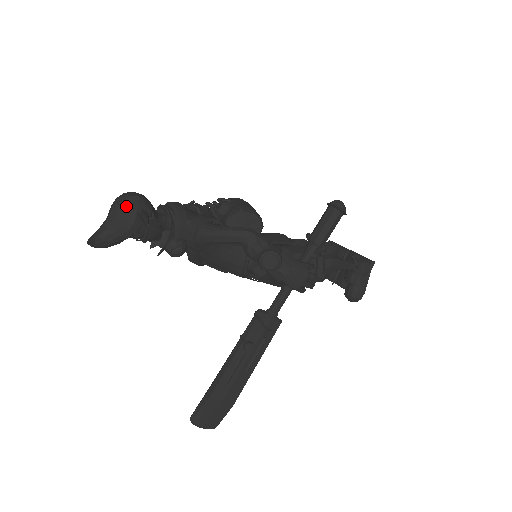
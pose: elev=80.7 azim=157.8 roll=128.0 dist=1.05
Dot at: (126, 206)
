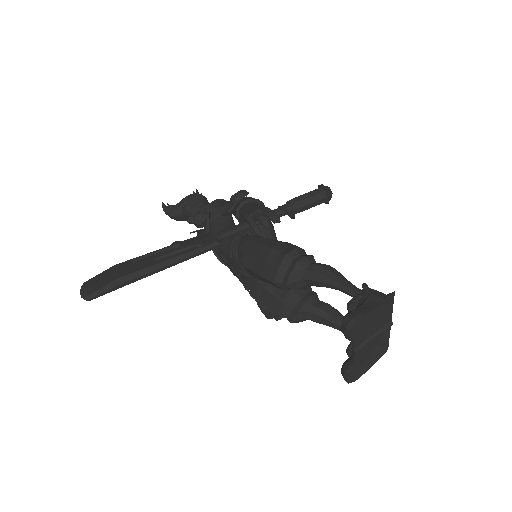
Dot at: occluded
